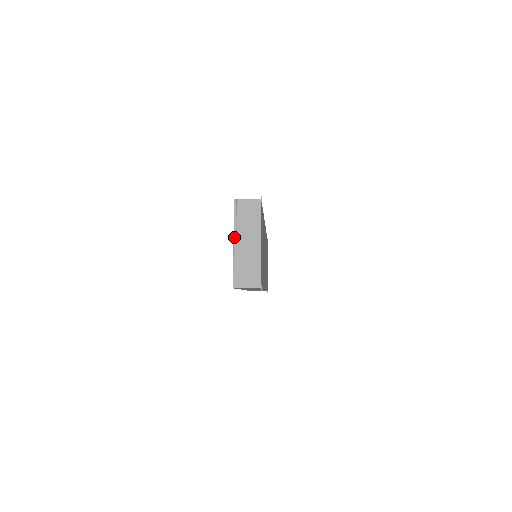
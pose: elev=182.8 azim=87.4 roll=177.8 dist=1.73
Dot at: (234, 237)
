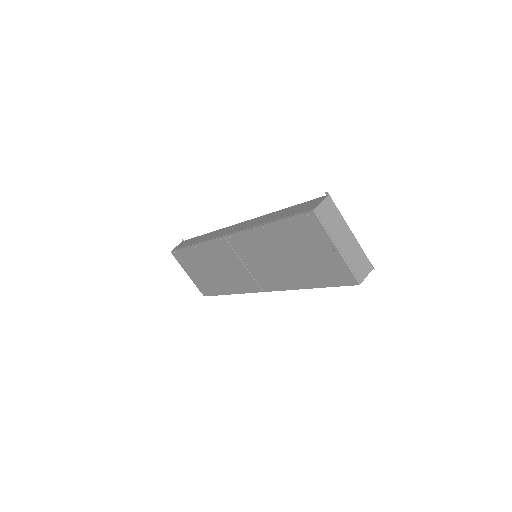
Dot at: (334, 243)
